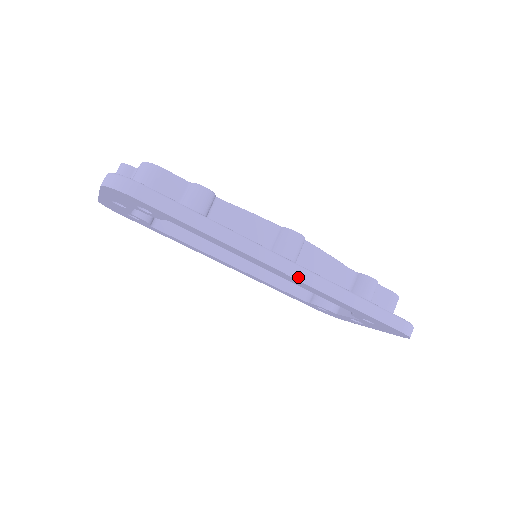
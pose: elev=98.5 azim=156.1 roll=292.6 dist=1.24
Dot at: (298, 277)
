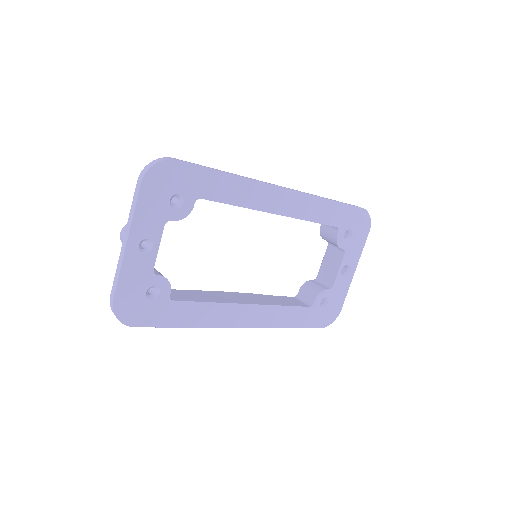
Dot at: (293, 190)
